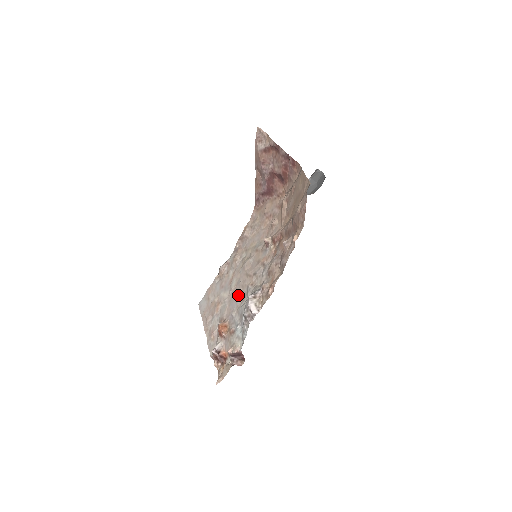
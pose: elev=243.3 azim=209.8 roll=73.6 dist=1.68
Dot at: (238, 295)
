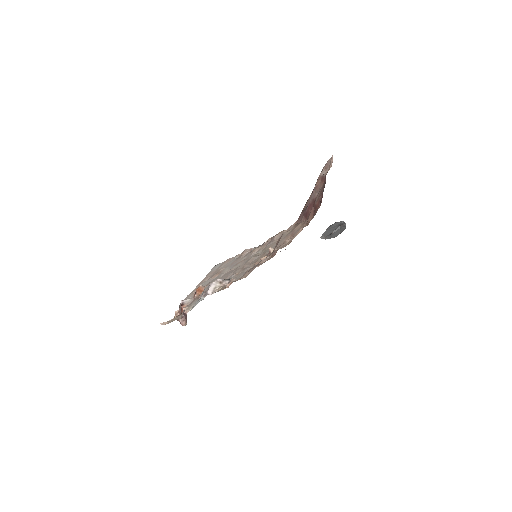
Dot at: (227, 276)
